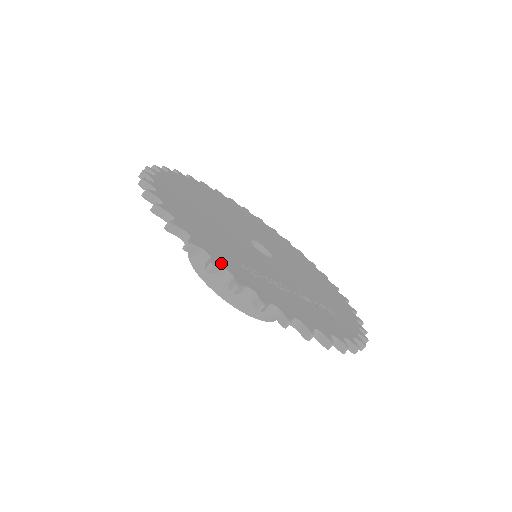
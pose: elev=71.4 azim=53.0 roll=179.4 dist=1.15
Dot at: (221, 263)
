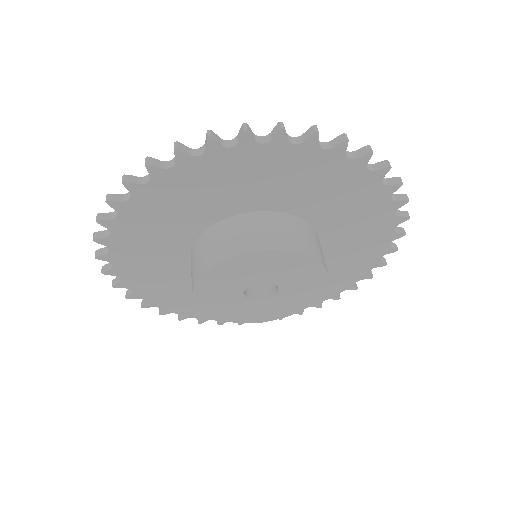
Dot at: occluded
